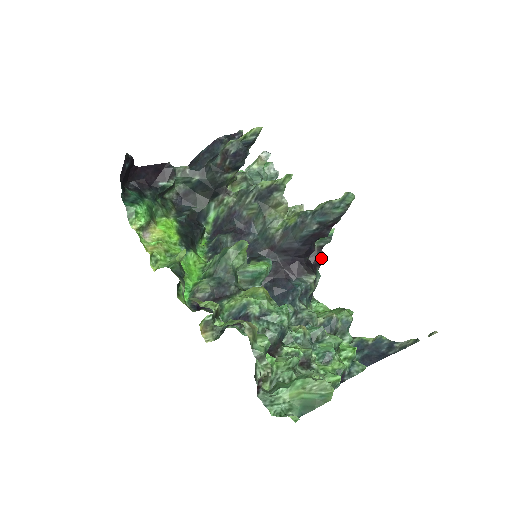
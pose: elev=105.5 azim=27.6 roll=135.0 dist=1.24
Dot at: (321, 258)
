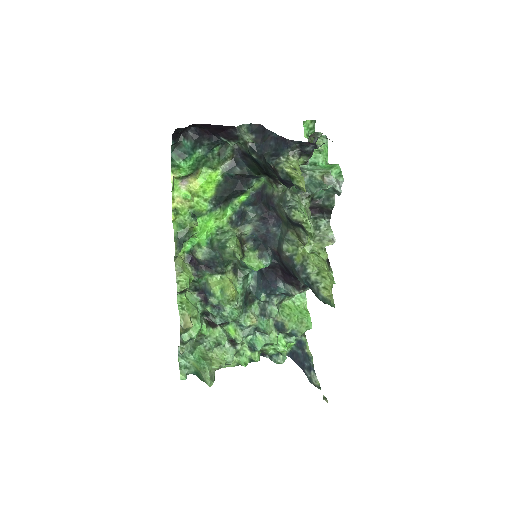
Dot at: occluded
